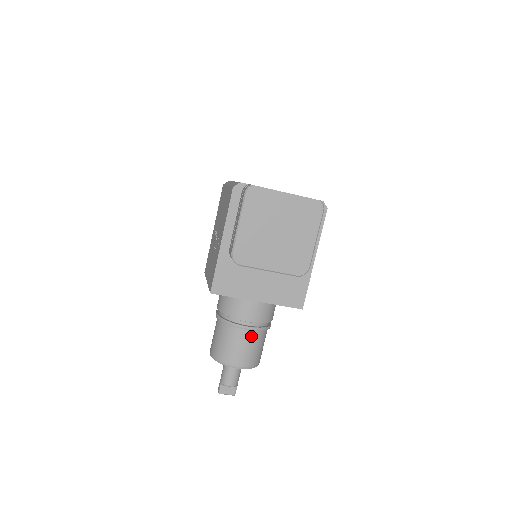
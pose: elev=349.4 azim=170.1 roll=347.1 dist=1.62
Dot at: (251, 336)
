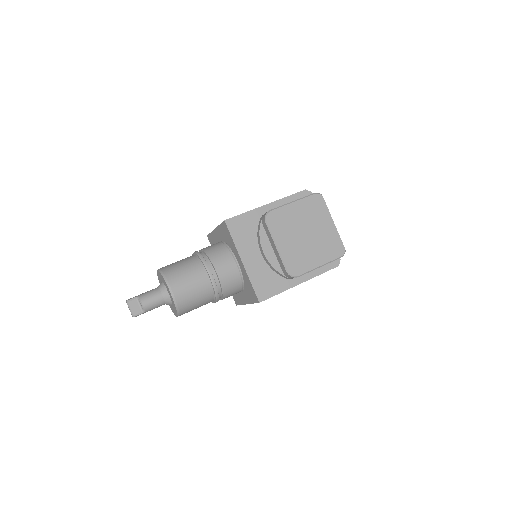
Dot at: (205, 283)
